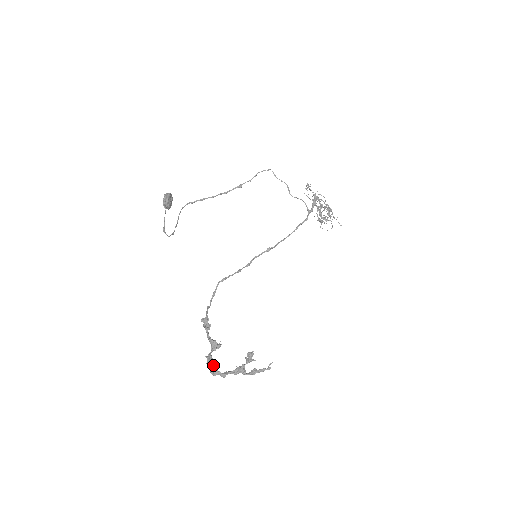
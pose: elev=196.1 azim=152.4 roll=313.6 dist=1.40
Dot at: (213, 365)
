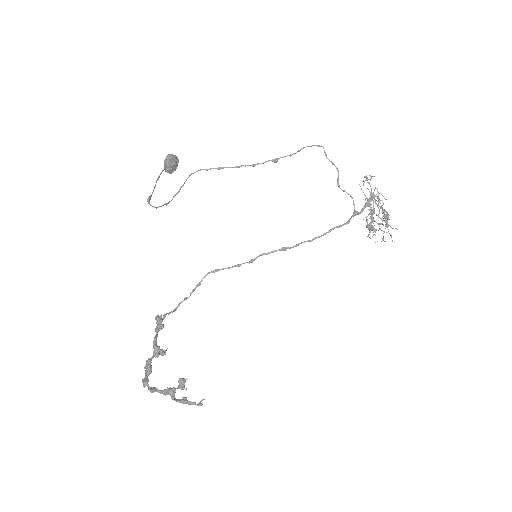
Dot at: (147, 373)
